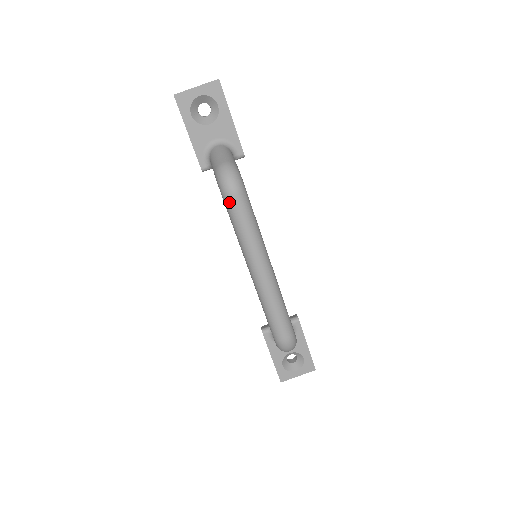
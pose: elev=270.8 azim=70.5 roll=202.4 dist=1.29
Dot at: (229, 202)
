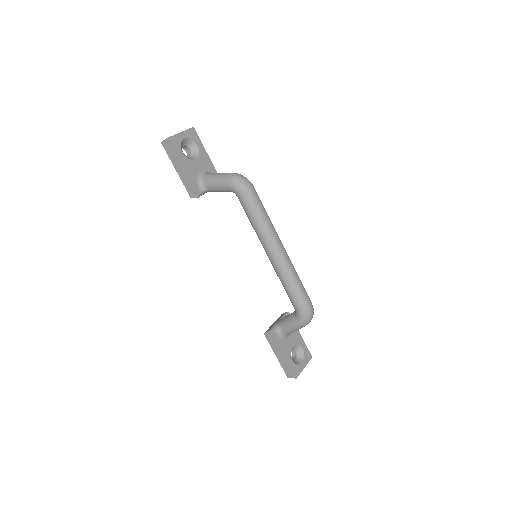
Dot at: (250, 196)
